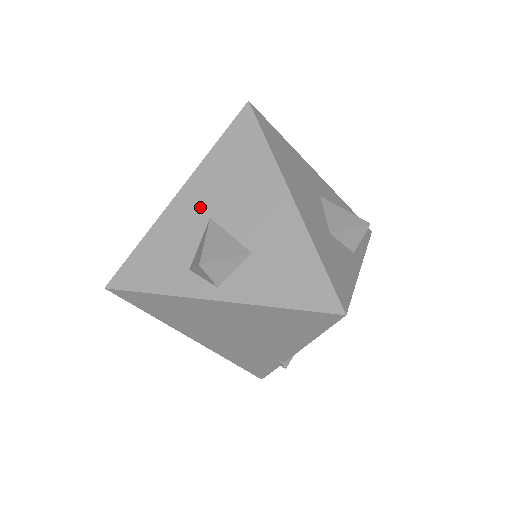
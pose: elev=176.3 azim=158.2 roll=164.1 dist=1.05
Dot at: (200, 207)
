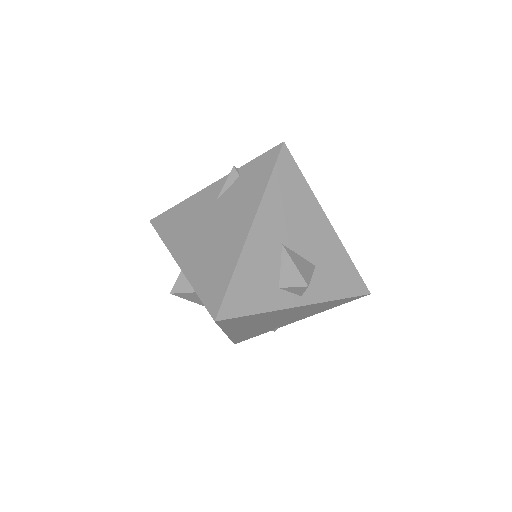
Dot at: (273, 236)
